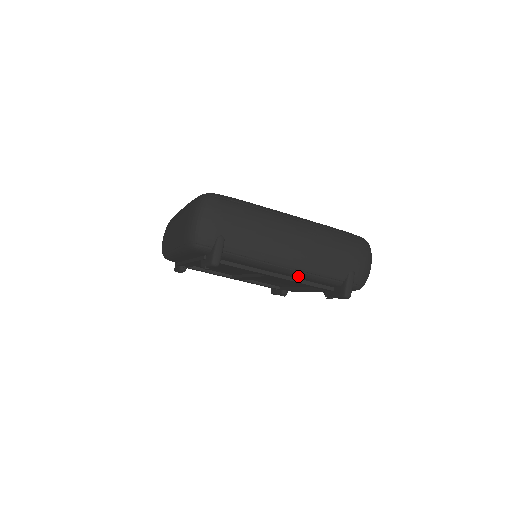
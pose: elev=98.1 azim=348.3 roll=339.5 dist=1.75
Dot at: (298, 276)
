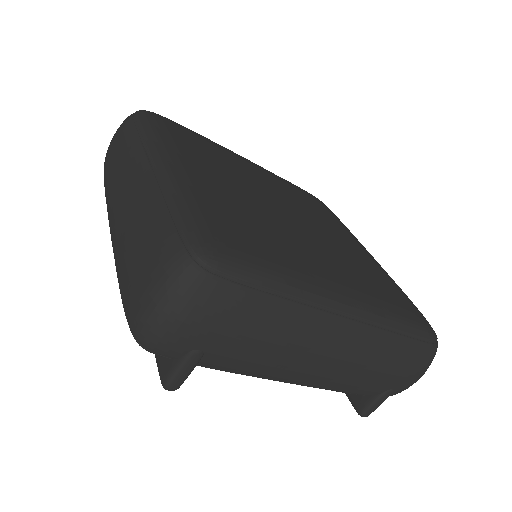
Dot at: occluded
